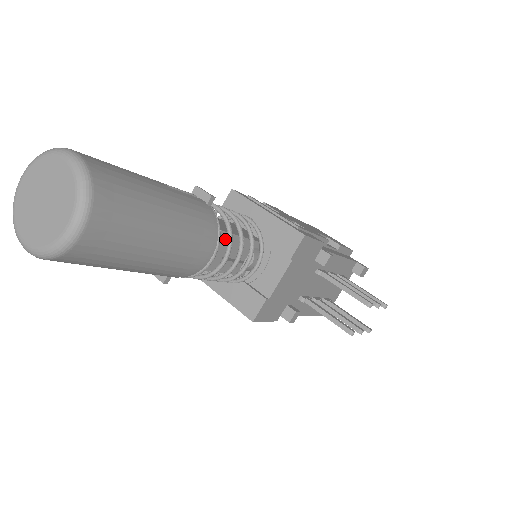
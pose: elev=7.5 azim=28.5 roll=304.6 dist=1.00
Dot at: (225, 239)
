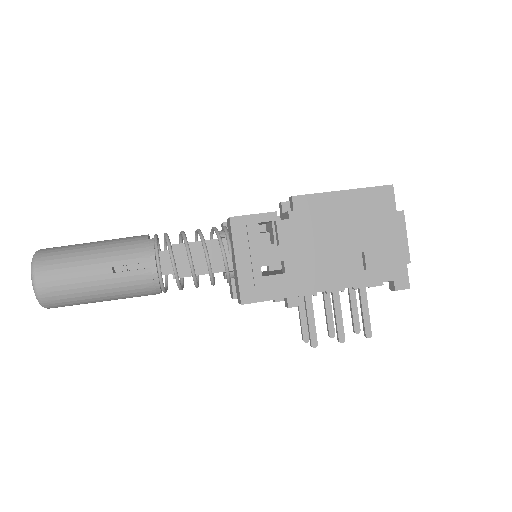
Dot at: occluded
